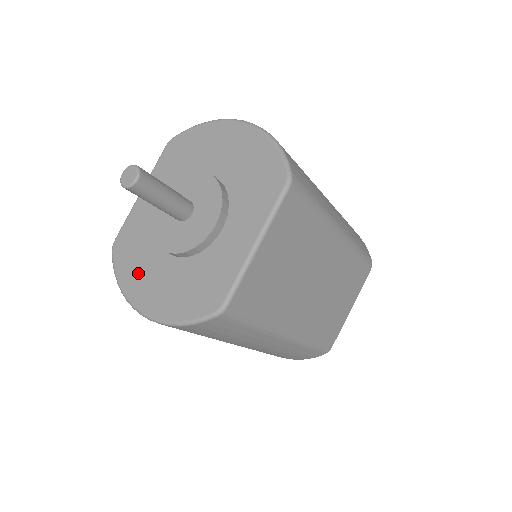
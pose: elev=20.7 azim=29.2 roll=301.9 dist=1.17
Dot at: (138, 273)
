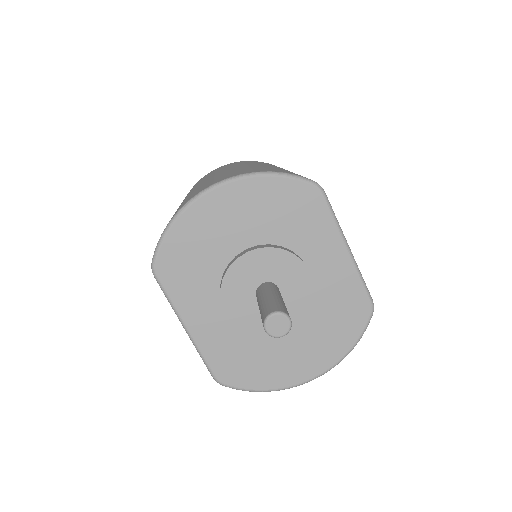
Dot at: (275, 367)
